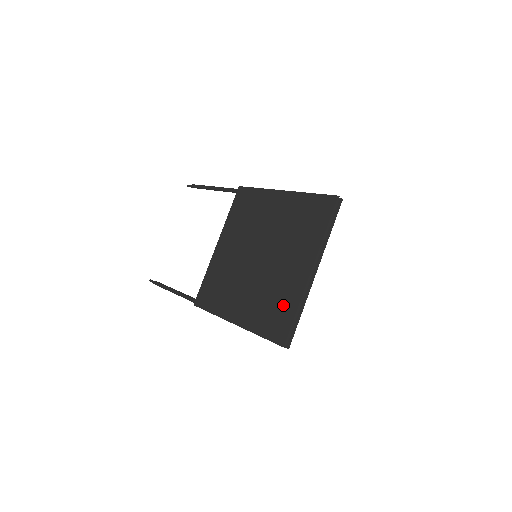
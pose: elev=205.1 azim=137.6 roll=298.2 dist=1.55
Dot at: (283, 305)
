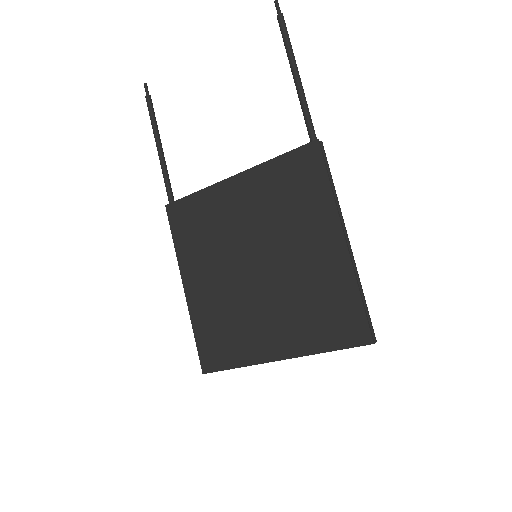
Dot at: (232, 346)
